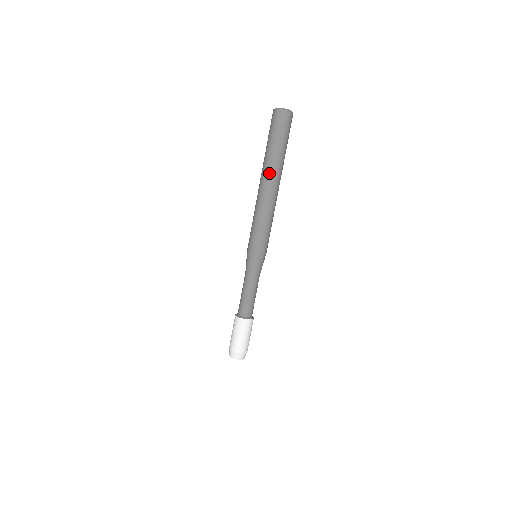
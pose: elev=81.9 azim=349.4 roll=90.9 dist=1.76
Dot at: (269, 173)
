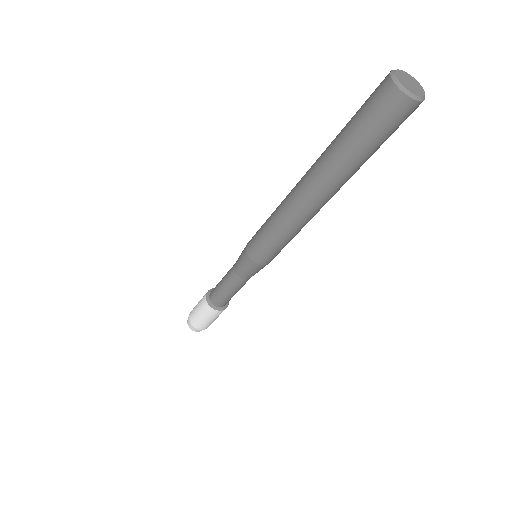
Dot at: (319, 180)
